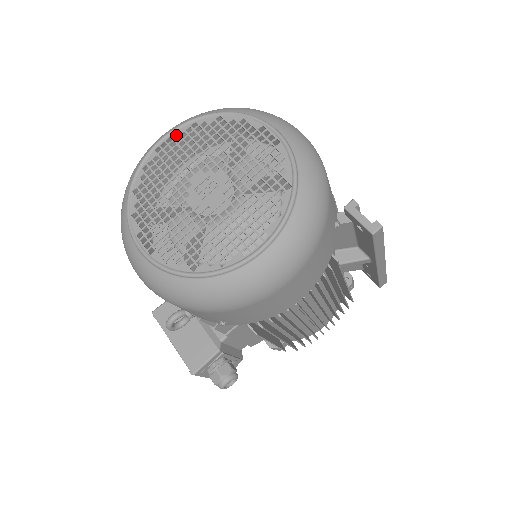
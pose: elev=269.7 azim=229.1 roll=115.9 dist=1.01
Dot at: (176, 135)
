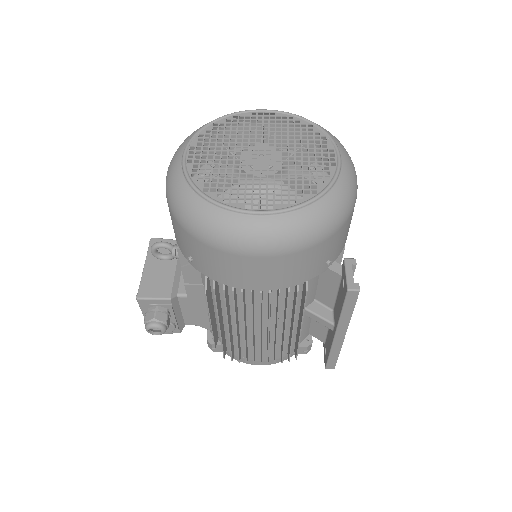
Dot at: occluded
